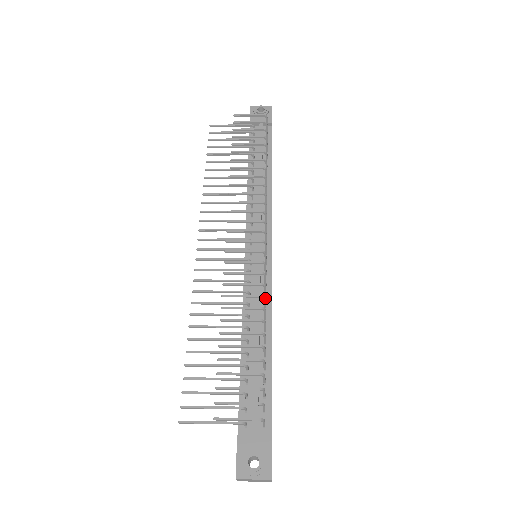
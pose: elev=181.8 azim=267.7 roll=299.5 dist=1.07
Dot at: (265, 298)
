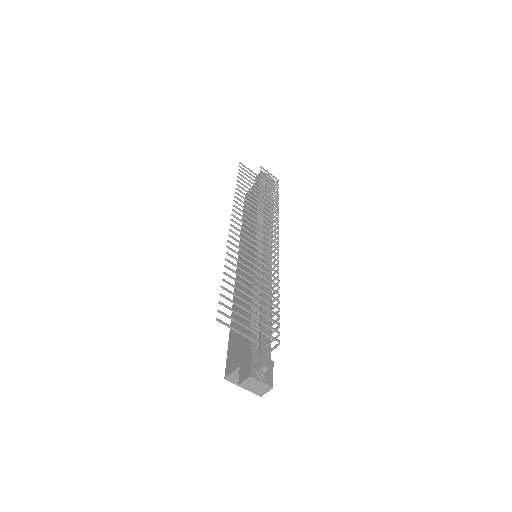
Dot at: occluded
